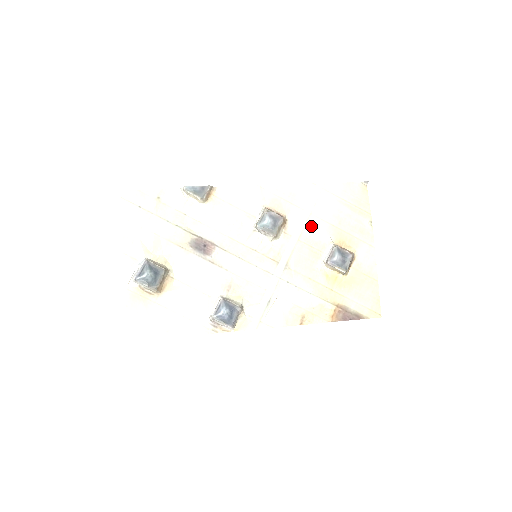
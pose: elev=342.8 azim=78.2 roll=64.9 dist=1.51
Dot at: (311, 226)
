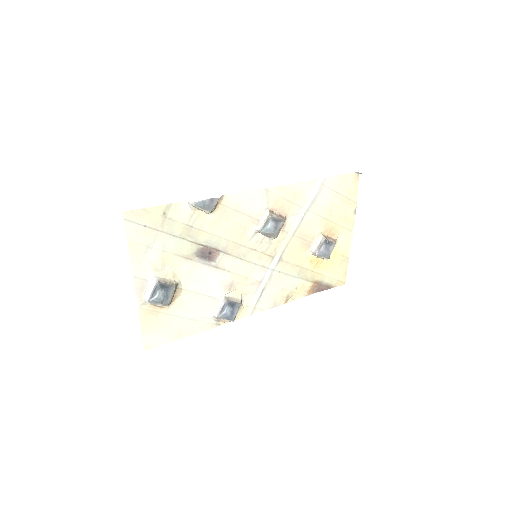
Dot at: (306, 221)
